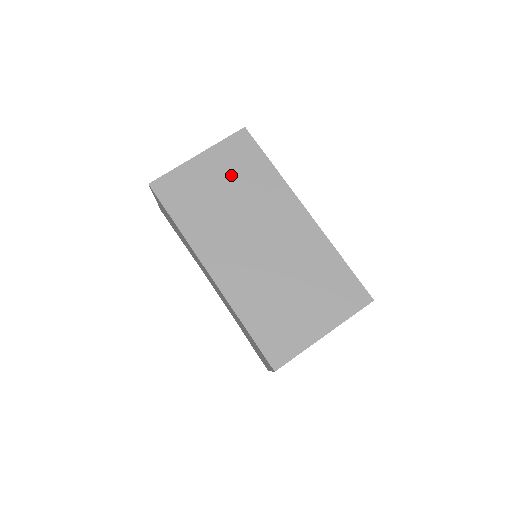
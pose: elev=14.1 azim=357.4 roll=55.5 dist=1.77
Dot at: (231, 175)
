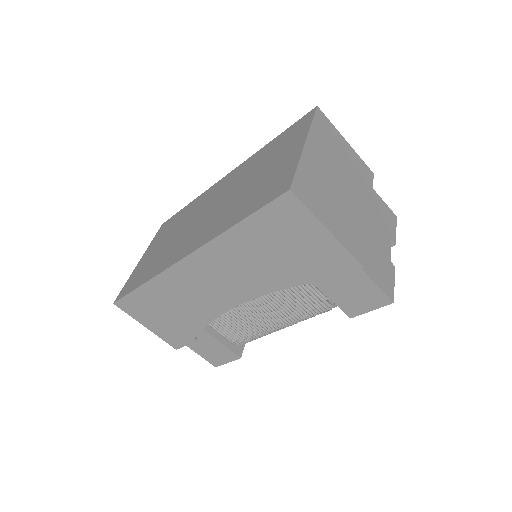
Dot at: (167, 235)
